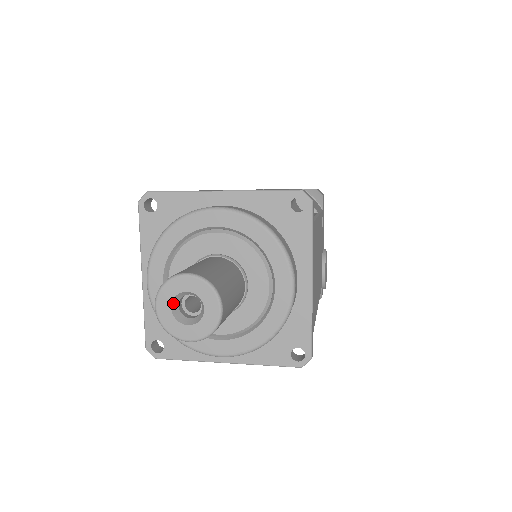
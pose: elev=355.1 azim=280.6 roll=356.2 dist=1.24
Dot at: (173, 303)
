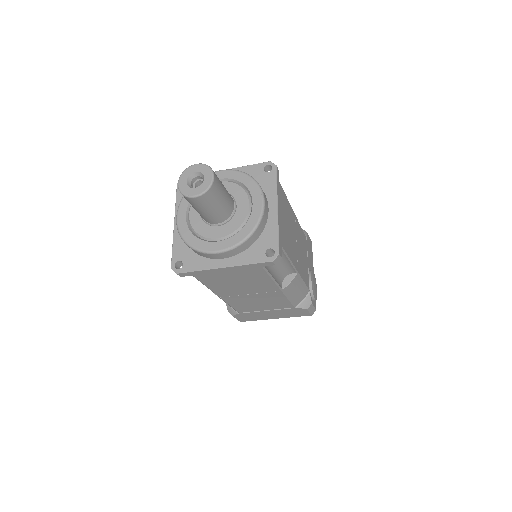
Dot at: (188, 180)
